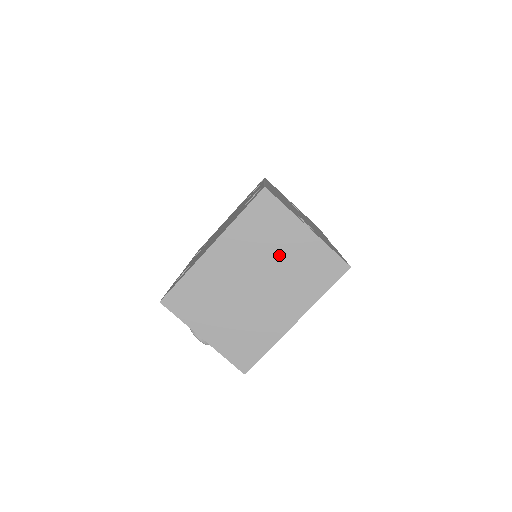
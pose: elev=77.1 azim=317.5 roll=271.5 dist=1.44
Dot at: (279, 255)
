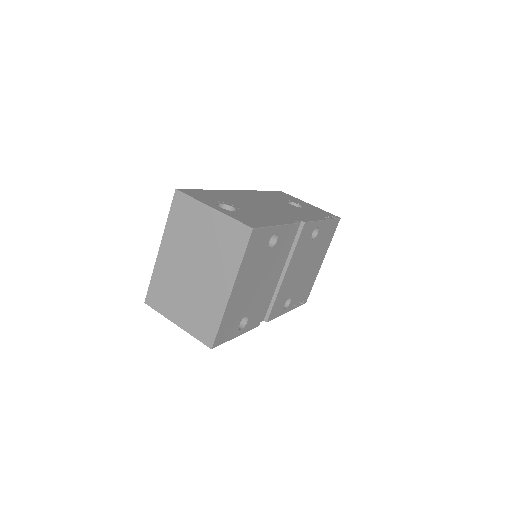
Dot at: (201, 238)
